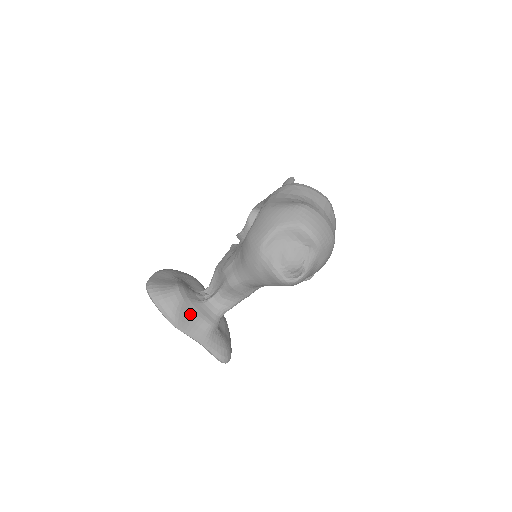
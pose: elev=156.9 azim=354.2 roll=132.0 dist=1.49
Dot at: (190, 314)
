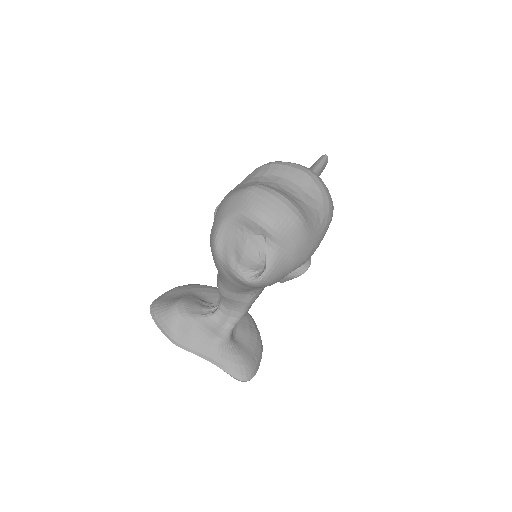
Dot at: (192, 330)
